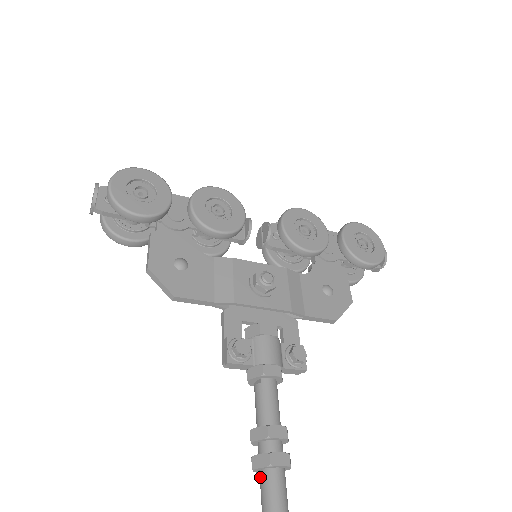
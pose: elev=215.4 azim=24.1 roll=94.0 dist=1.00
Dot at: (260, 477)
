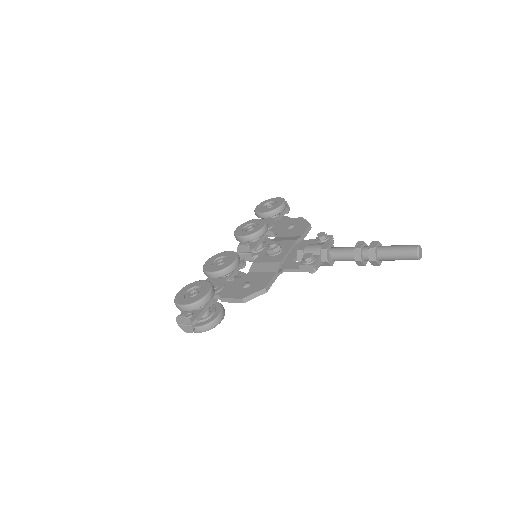
Dot at: (381, 258)
